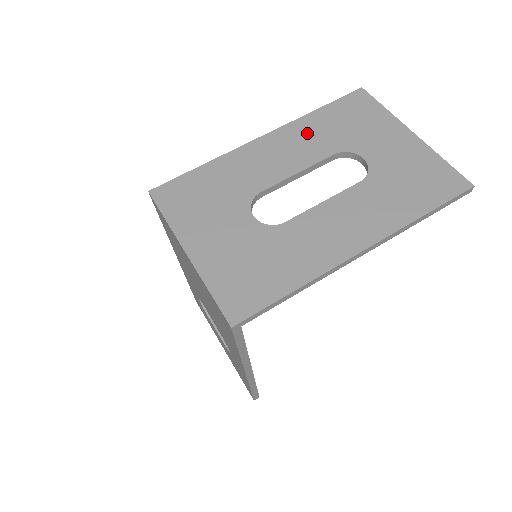
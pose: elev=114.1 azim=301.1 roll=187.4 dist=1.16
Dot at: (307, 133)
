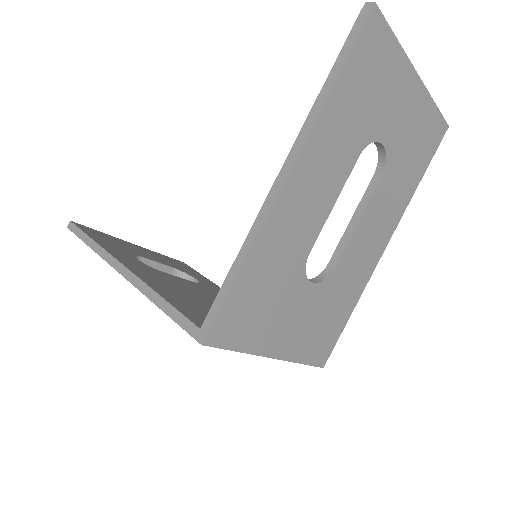
Dot at: (332, 138)
